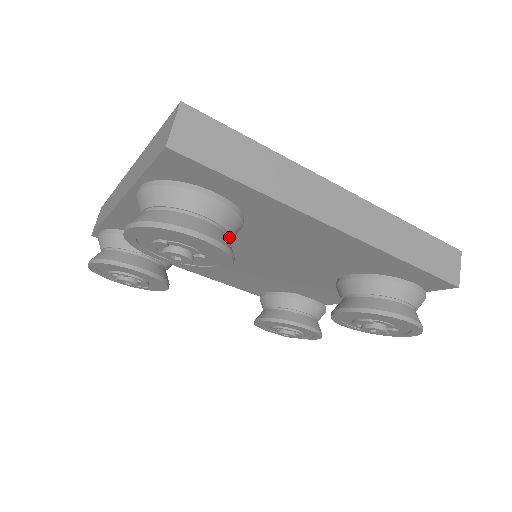
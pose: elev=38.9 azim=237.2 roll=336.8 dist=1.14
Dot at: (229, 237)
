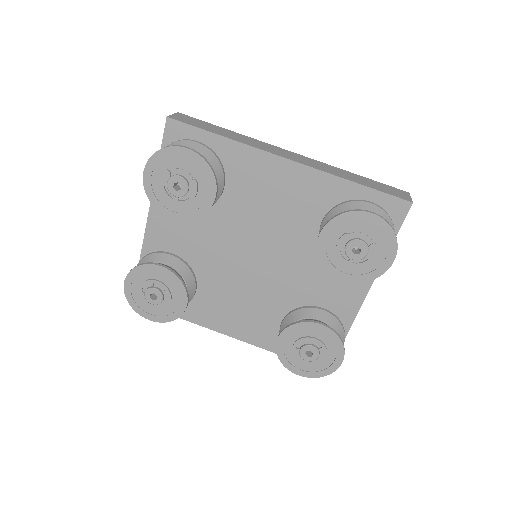
Dot at: occluded
